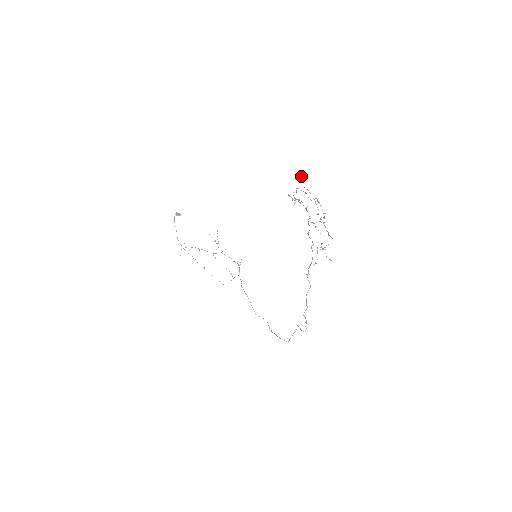
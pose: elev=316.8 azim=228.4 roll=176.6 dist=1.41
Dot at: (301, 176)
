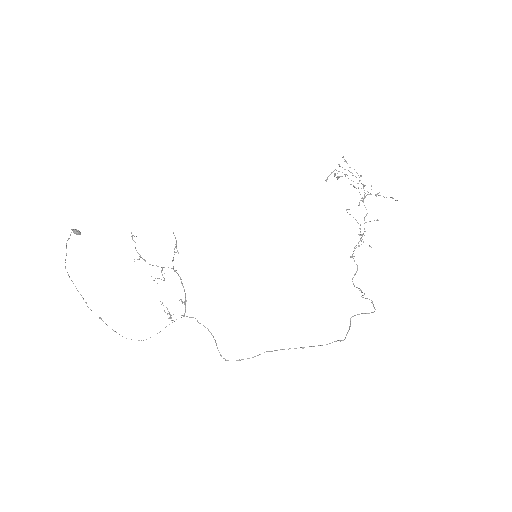
Dot at: occluded
